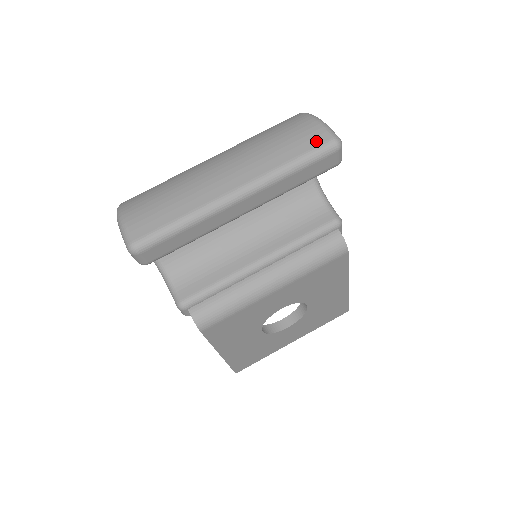
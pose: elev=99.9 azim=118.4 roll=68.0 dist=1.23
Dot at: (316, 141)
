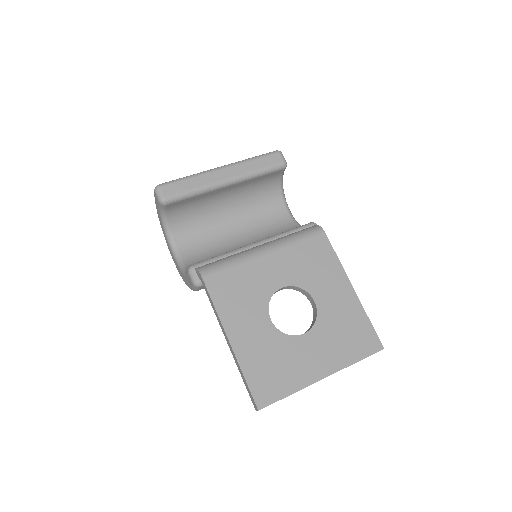
Dot at: occluded
